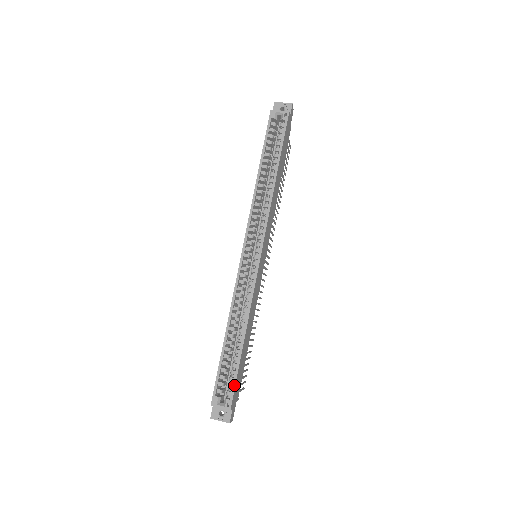
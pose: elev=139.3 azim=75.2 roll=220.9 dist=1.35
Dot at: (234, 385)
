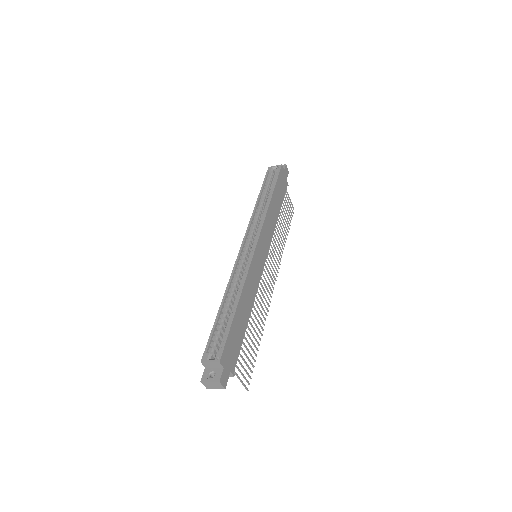
Dot at: (225, 340)
